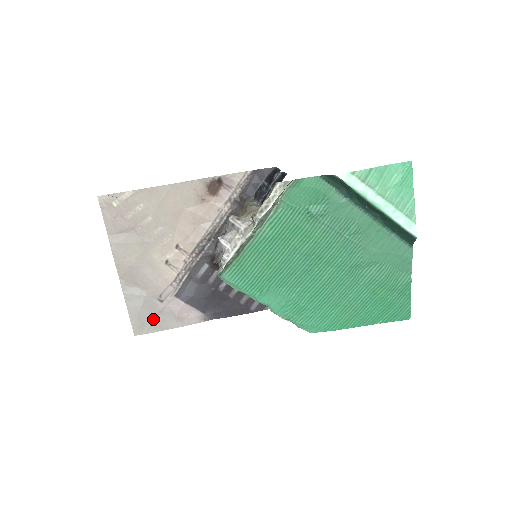
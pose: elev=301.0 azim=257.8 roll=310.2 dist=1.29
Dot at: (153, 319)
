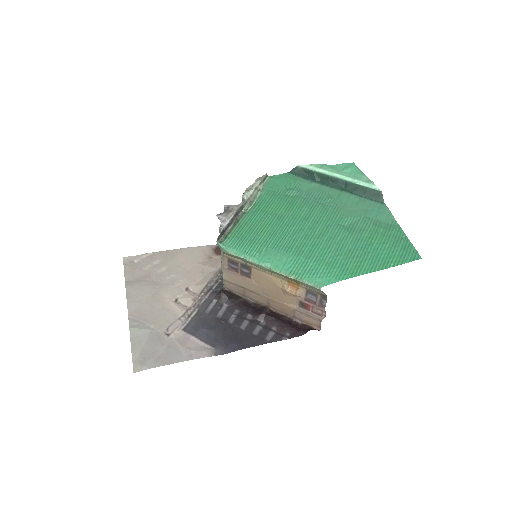
Dot at: (157, 353)
